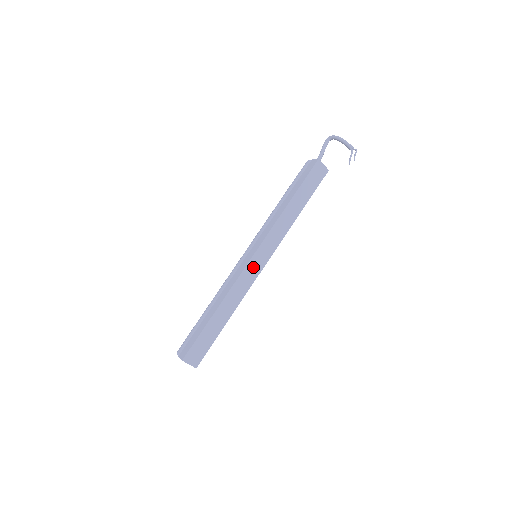
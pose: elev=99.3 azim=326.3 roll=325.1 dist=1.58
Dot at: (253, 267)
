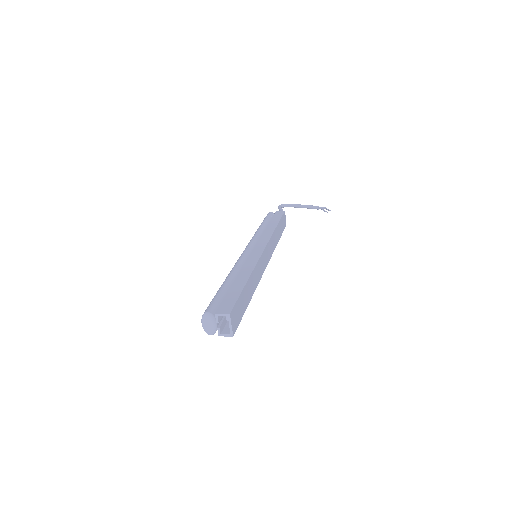
Dot at: (264, 259)
